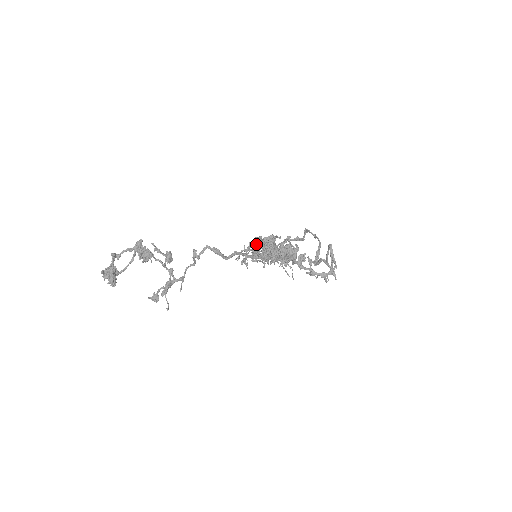
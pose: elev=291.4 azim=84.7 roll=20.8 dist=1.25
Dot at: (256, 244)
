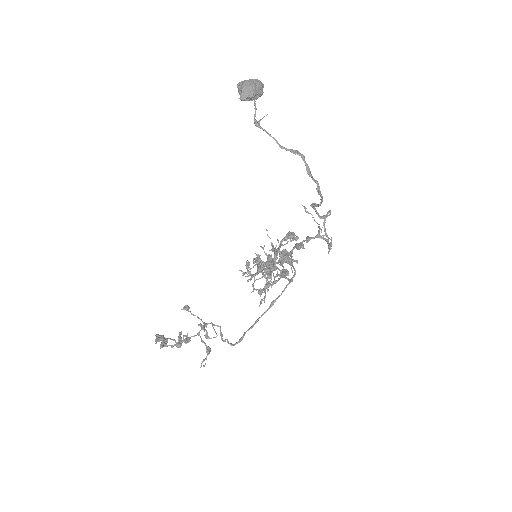
Dot at: occluded
